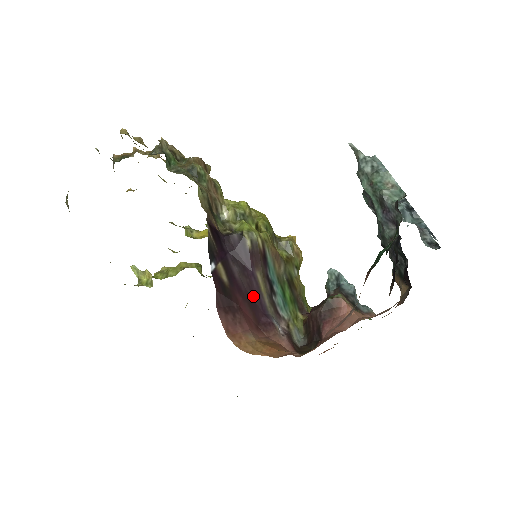
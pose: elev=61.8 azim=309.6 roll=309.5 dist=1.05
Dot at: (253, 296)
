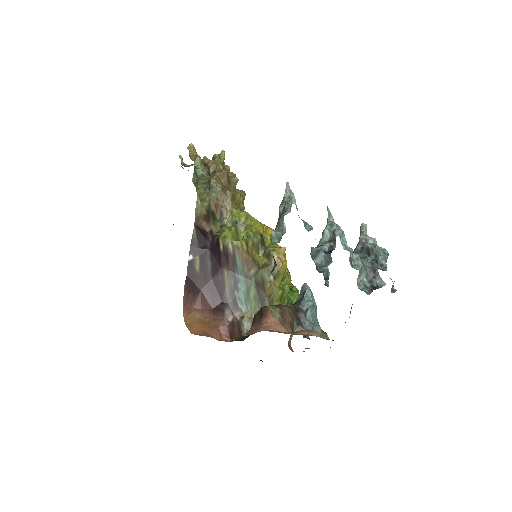
Dot at: (217, 286)
